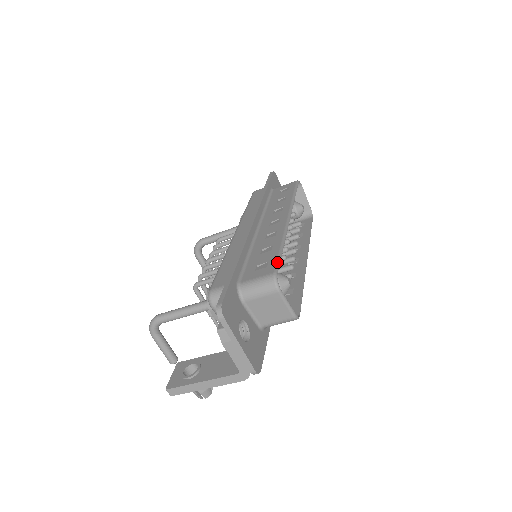
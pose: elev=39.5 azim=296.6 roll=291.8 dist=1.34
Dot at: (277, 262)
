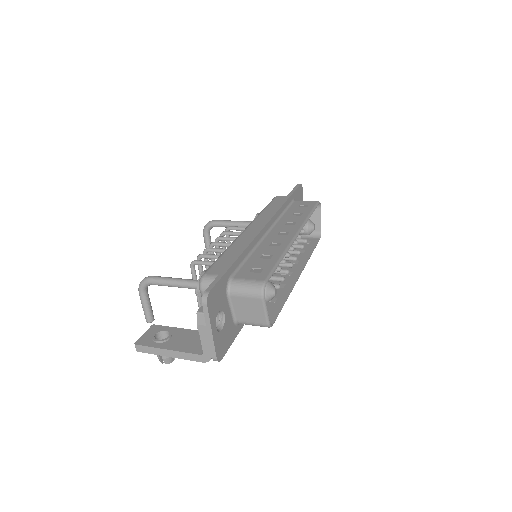
Dot at: (271, 272)
